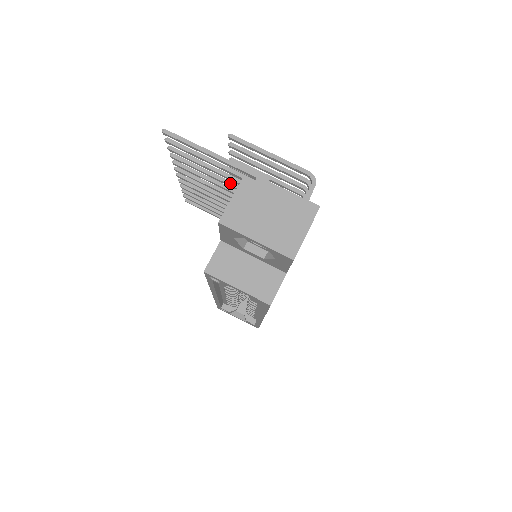
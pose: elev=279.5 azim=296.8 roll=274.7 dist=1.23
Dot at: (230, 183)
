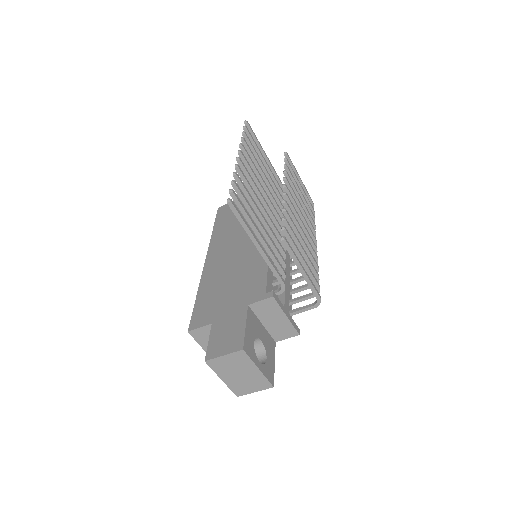
Dot at: (268, 229)
